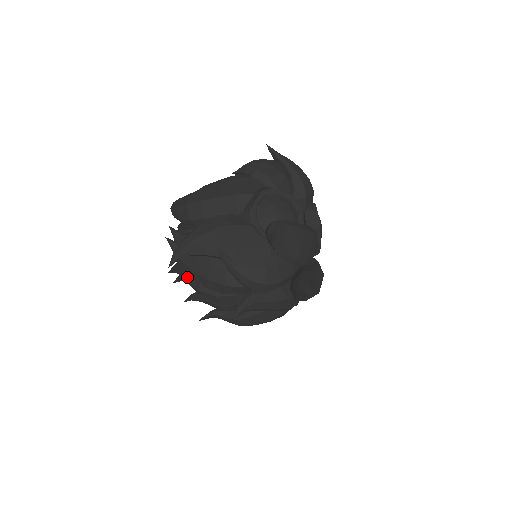
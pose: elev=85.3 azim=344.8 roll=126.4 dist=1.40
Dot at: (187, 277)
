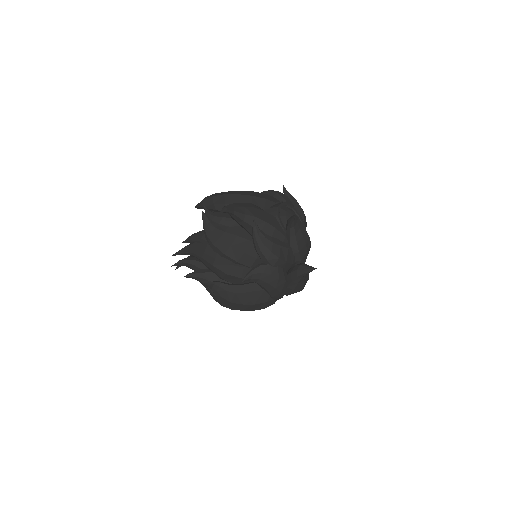
Dot at: (203, 249)
